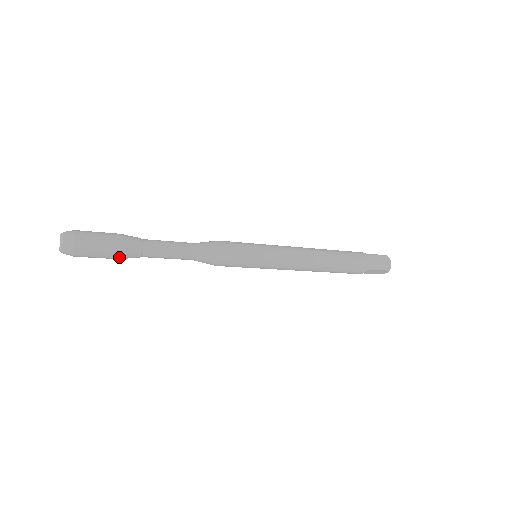
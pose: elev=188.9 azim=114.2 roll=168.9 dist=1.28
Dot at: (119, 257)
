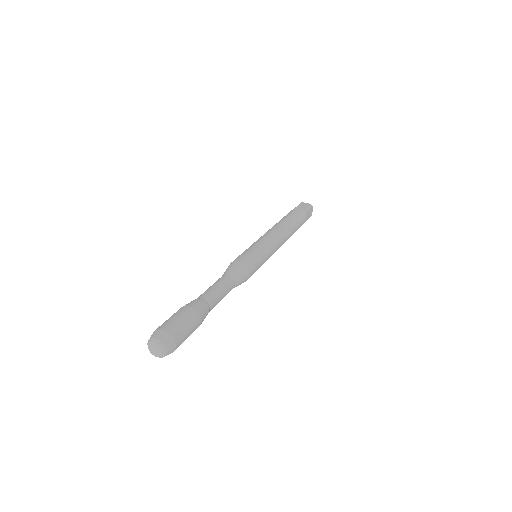
Dot at: occluded
